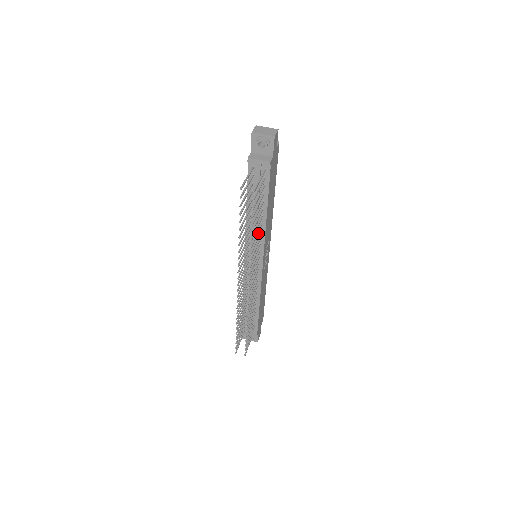
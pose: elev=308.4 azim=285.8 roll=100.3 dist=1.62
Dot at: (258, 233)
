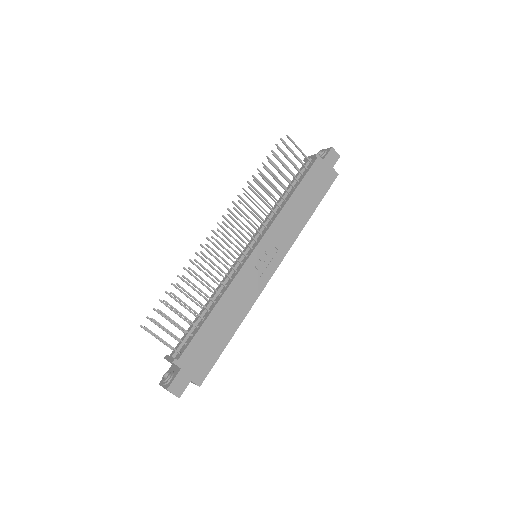
Dot at: (273, 217)
